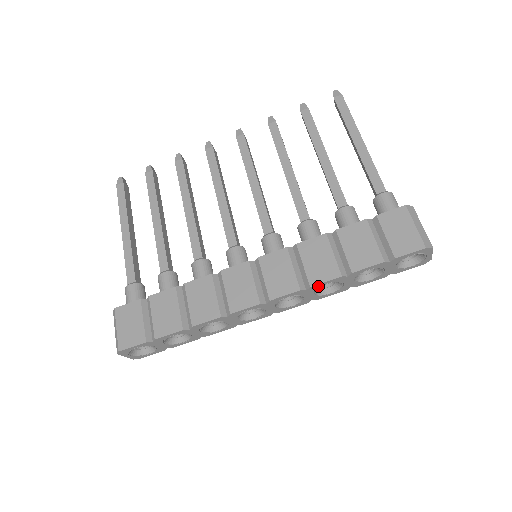
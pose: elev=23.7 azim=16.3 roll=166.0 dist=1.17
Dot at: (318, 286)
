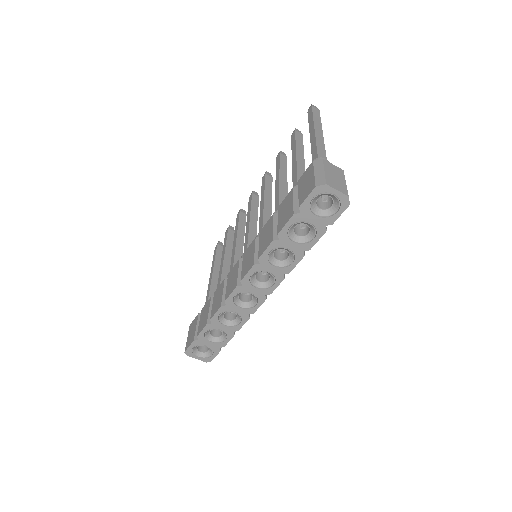
Dot at: (265, 257)
